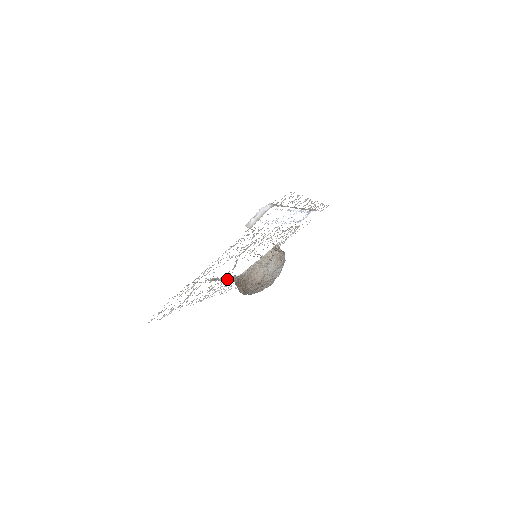
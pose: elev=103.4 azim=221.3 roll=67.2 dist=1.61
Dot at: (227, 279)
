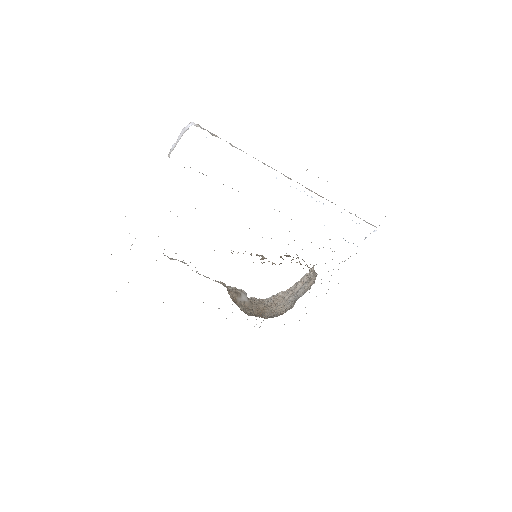
Dot at: occluded
